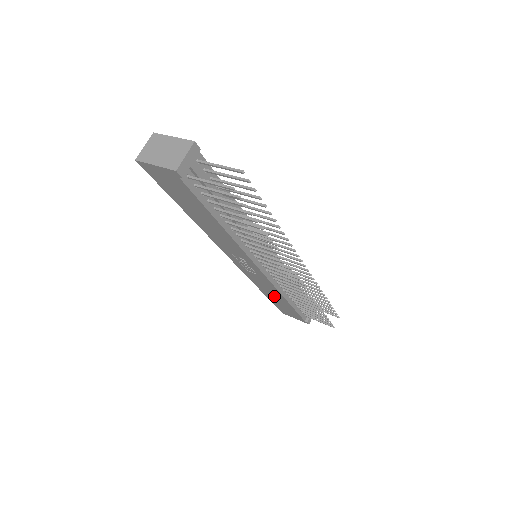
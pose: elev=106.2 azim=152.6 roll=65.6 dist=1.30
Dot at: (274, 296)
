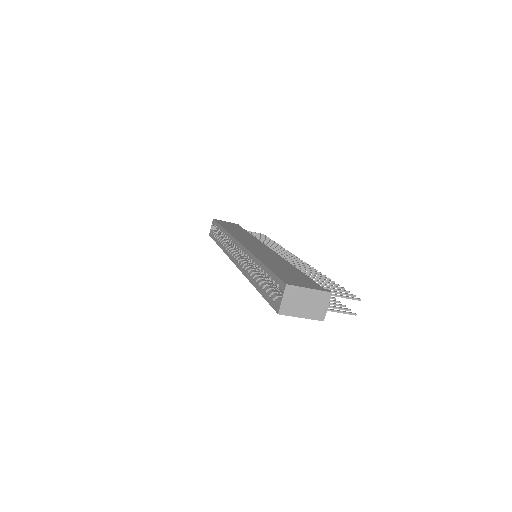
Dot at: occluded
